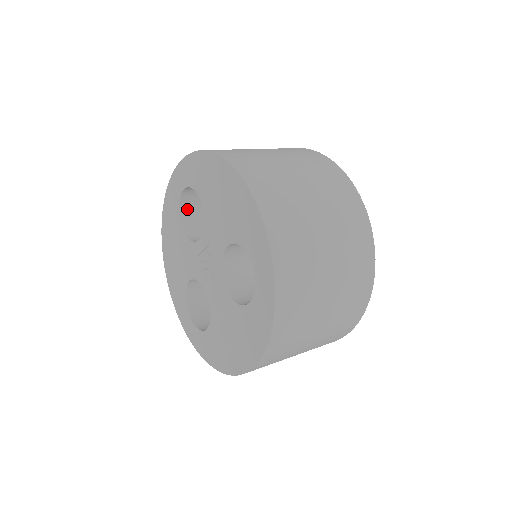
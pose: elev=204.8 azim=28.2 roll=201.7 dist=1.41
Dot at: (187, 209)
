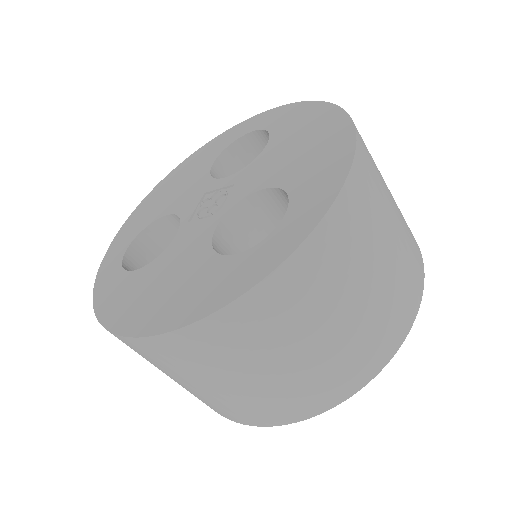
Dot at: (233, 157)
